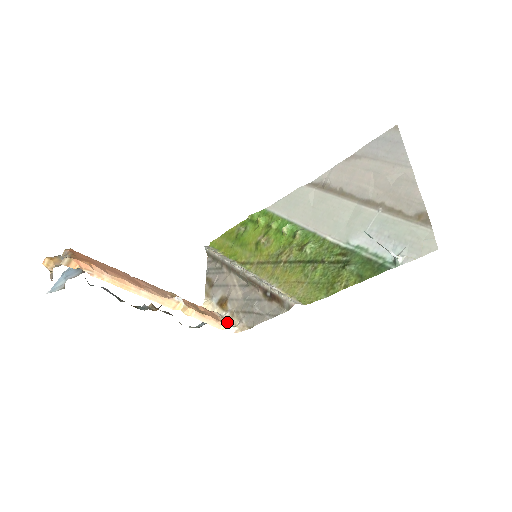
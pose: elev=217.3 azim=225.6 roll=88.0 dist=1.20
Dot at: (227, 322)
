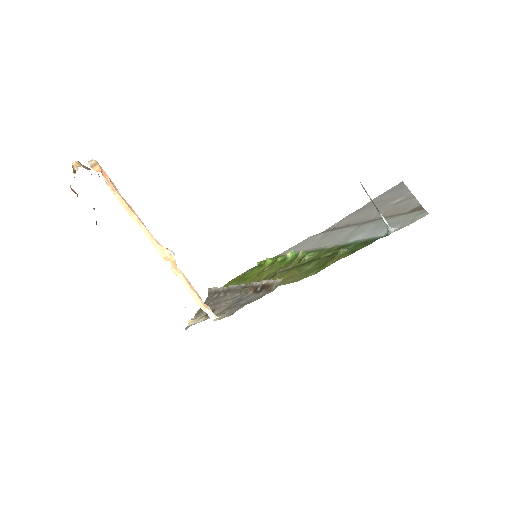
Dot at: occluded
